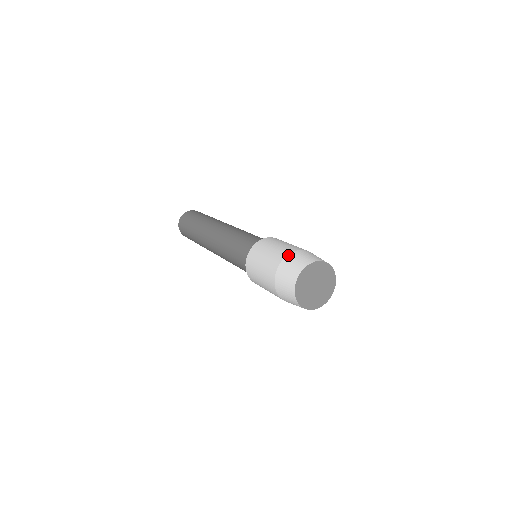
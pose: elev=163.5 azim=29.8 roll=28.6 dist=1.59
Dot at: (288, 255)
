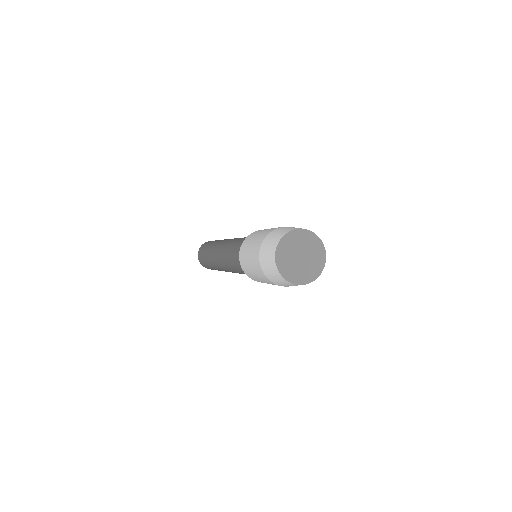
Dot at: occluded
